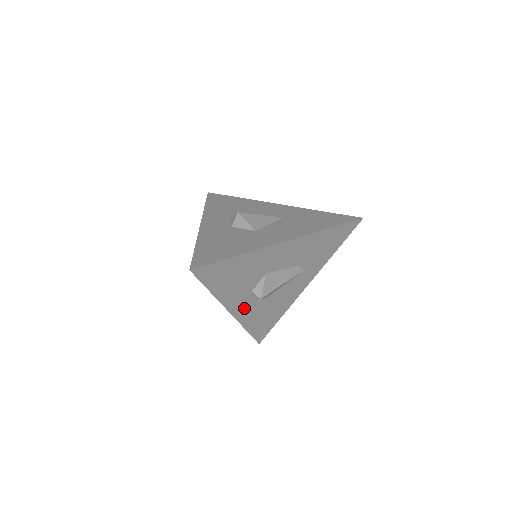
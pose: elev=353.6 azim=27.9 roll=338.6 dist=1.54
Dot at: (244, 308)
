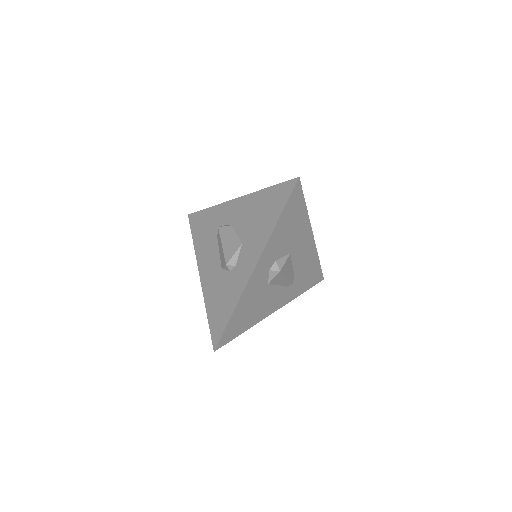
Dot at: (259, 275)
